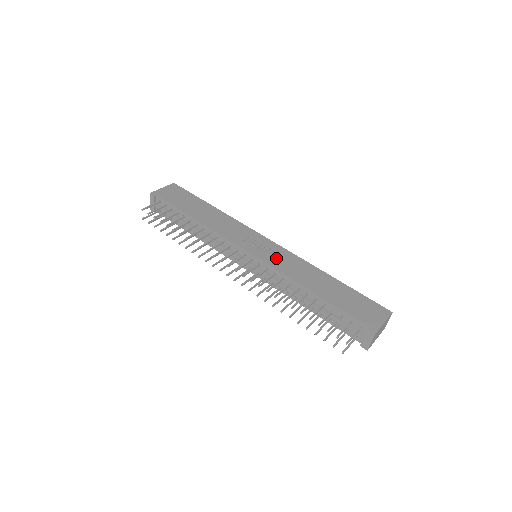
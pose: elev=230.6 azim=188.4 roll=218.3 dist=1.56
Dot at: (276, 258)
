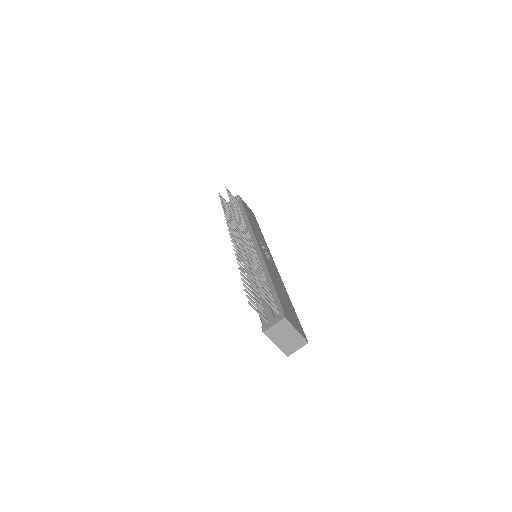
Dot at: occluded
